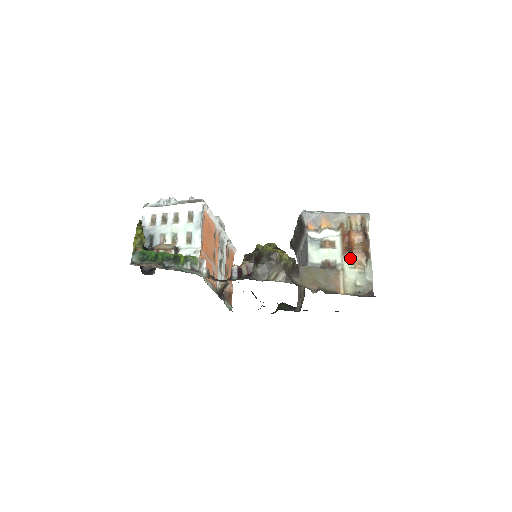
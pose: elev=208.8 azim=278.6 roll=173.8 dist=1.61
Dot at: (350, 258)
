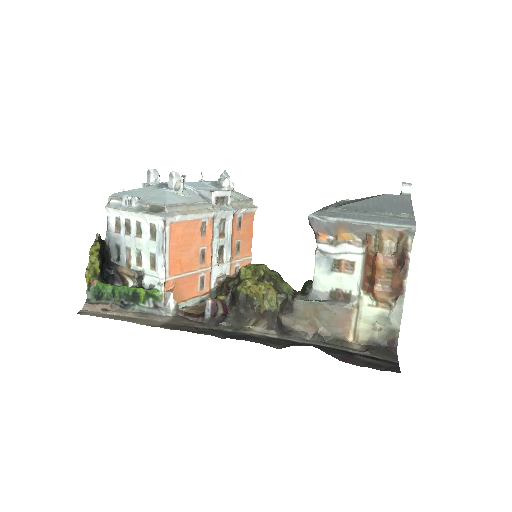
Dot at: (370, 293)
